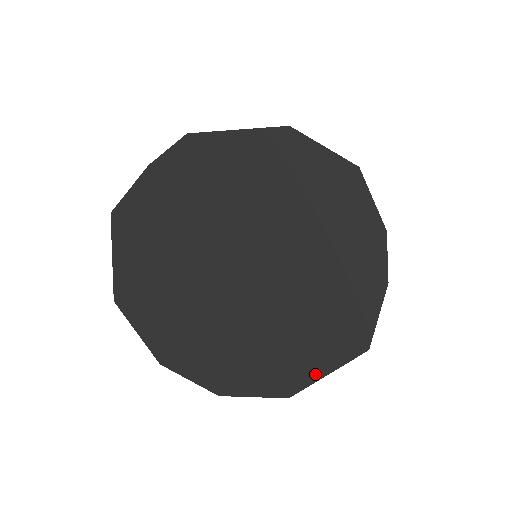
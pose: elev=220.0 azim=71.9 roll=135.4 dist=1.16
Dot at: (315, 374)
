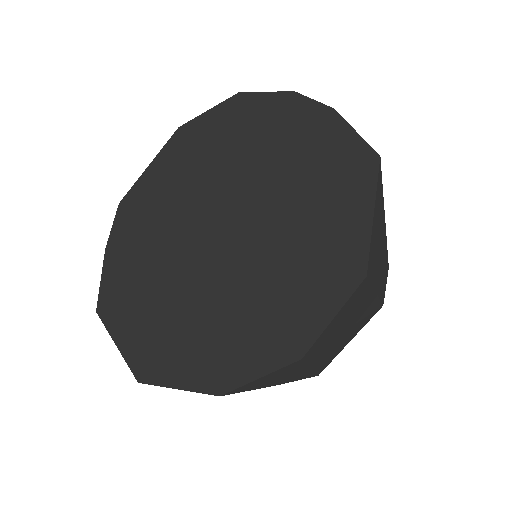
Dot at: (363, 227)
